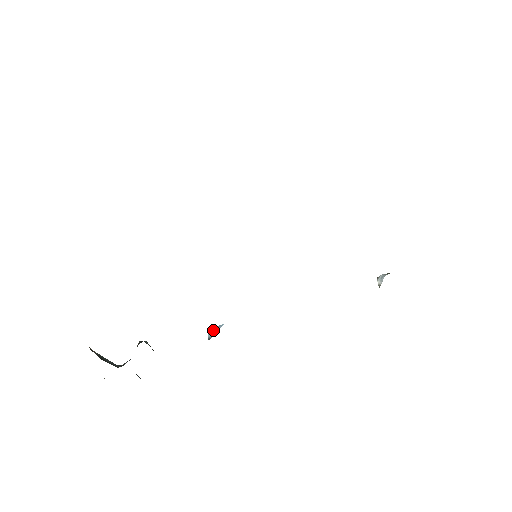
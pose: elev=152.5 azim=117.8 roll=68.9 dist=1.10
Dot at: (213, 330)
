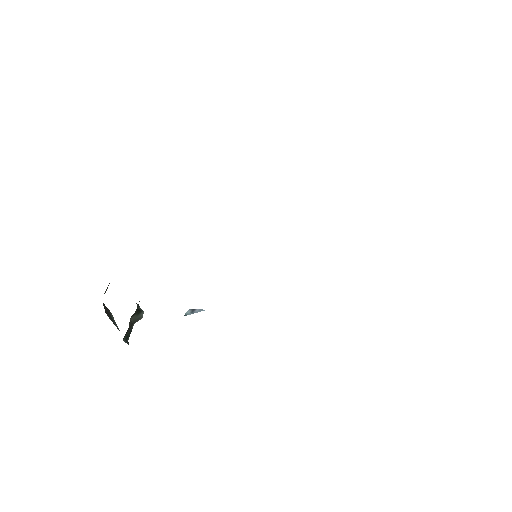
Dot at: (193, 311)
